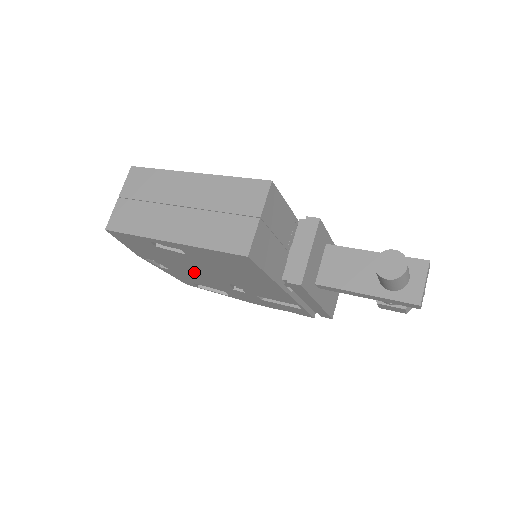
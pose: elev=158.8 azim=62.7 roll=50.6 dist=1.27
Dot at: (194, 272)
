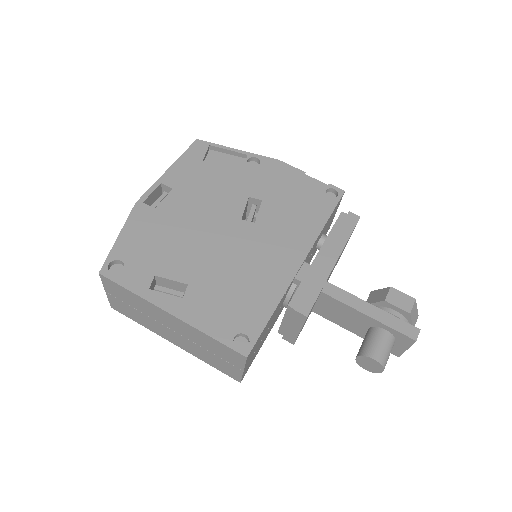
Dot at: occluded
